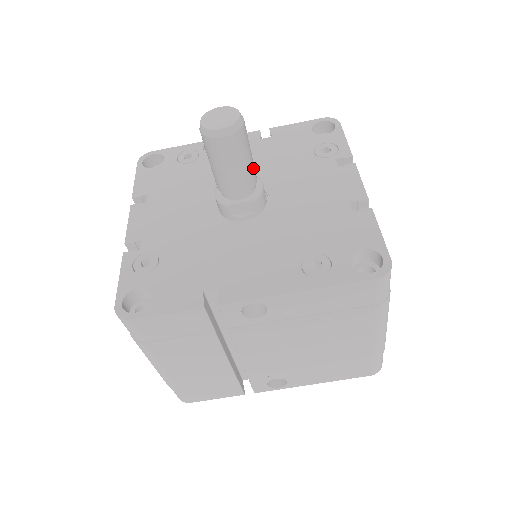
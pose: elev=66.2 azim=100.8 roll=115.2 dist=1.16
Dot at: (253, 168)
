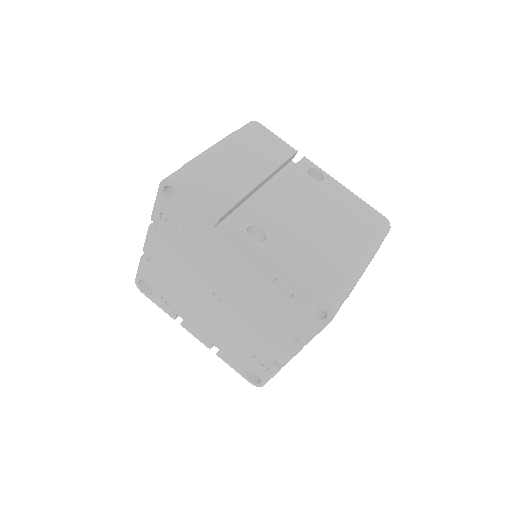
Dot at: occluded
